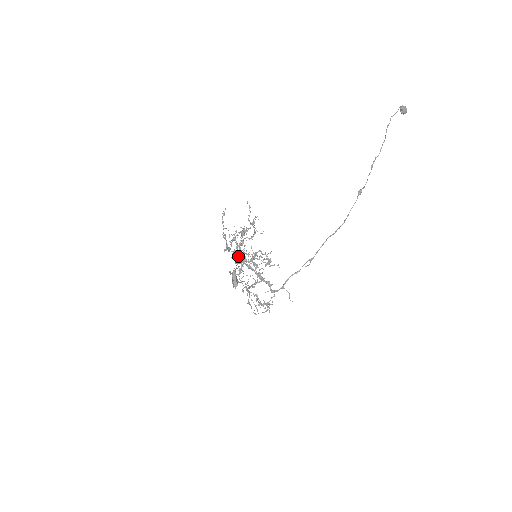
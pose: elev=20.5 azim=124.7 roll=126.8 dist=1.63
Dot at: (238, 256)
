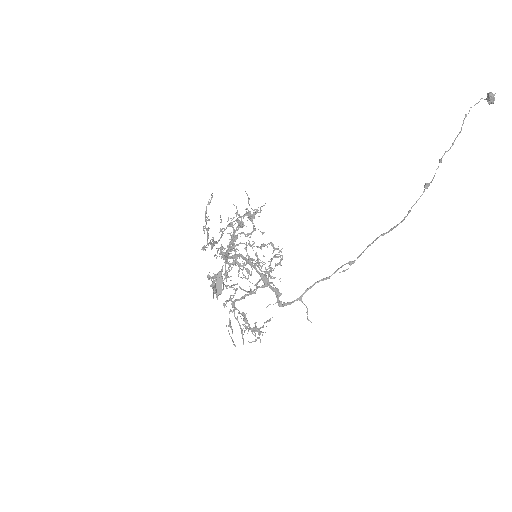
Dot at: (232, 249)
